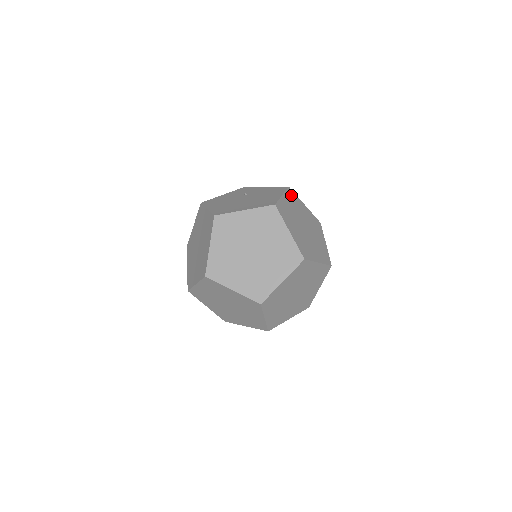
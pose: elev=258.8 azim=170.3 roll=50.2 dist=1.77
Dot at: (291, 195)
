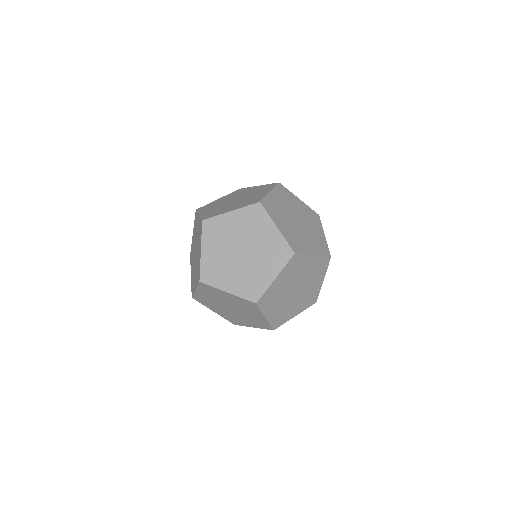
Dot at: (313, 215)
